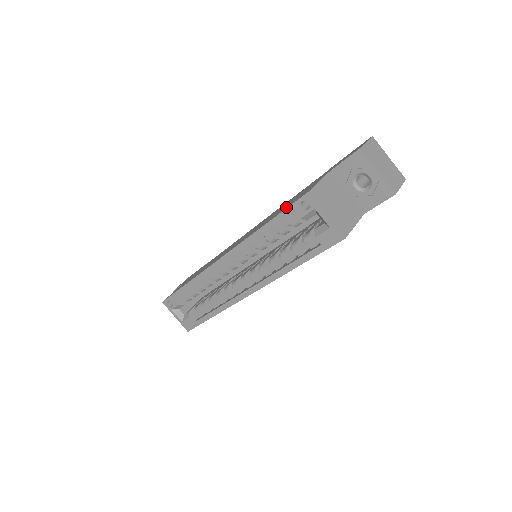
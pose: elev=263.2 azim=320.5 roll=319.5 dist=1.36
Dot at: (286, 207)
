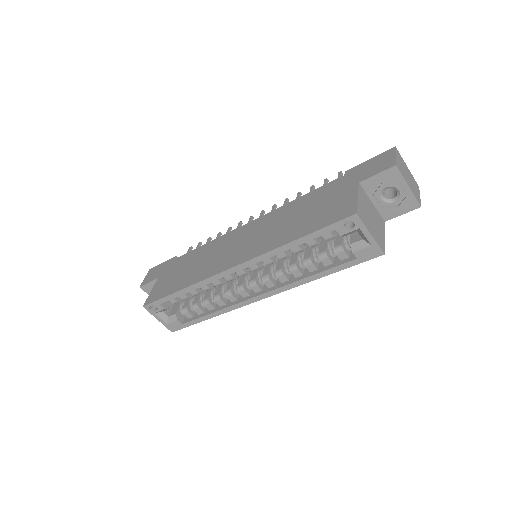
Dot at: (322, 223)
